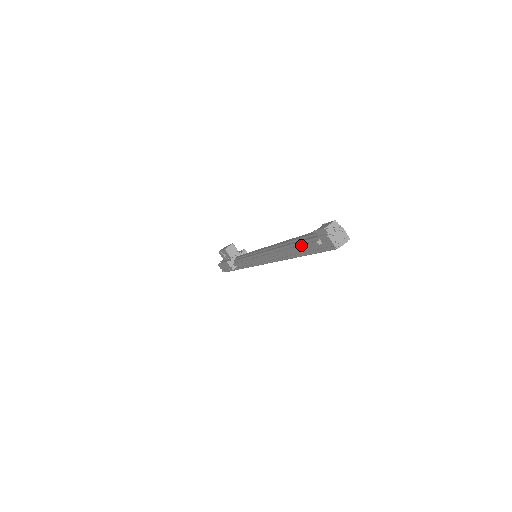
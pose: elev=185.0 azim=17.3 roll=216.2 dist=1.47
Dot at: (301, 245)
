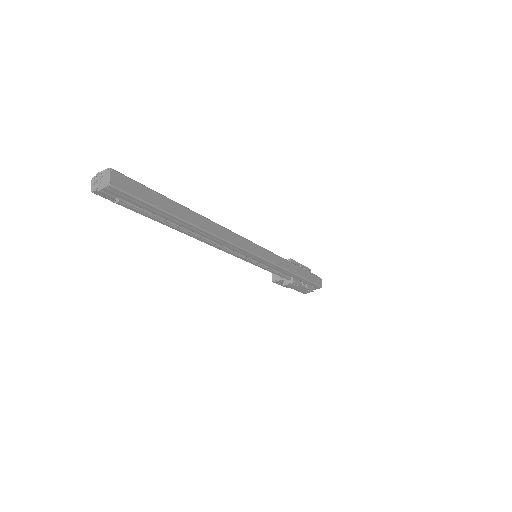
Dot at: occluded
